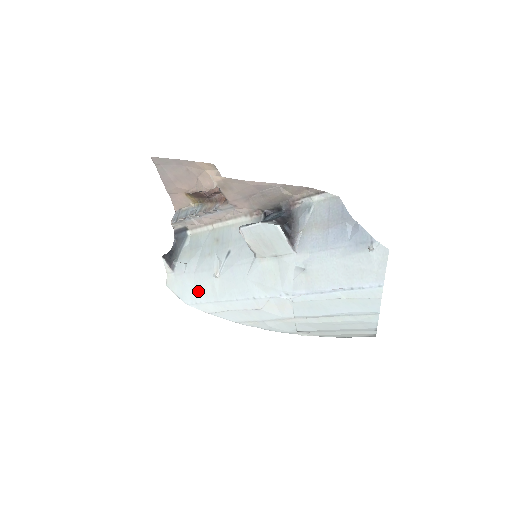
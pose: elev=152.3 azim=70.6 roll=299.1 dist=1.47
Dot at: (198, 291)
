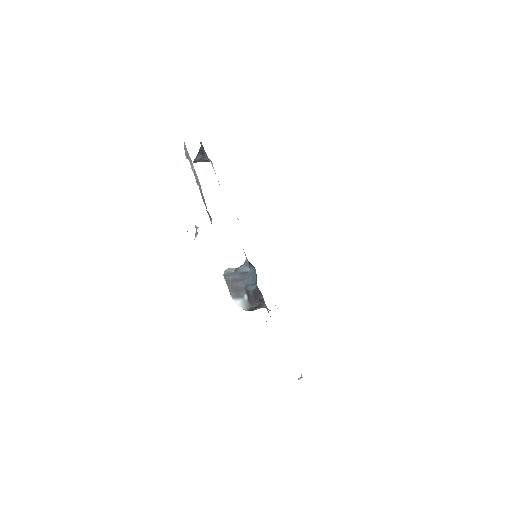
Dot at: occluded
